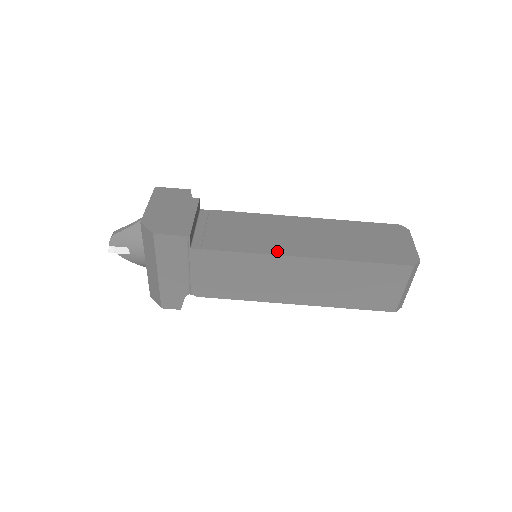
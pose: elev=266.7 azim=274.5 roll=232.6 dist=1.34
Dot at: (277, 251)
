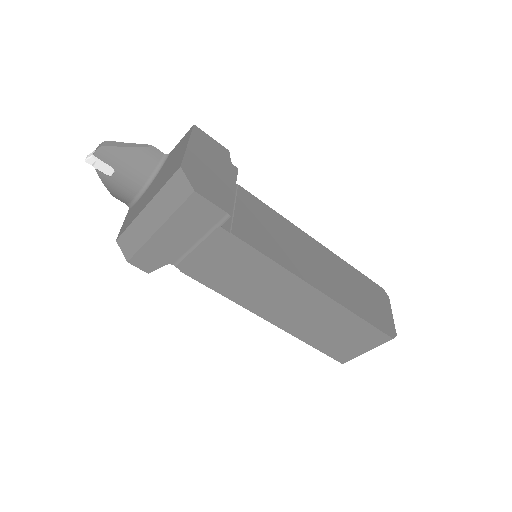
Dot at: (297, 271)
